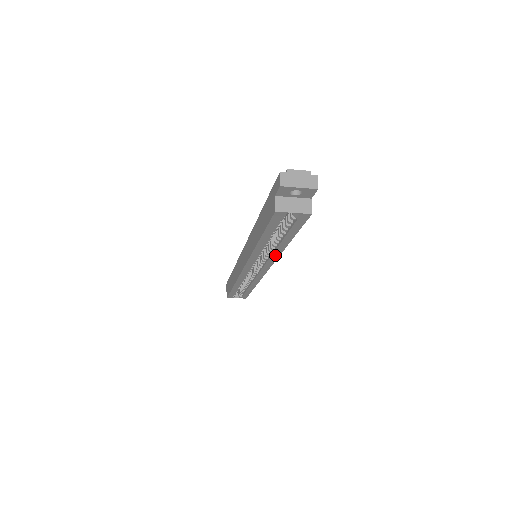
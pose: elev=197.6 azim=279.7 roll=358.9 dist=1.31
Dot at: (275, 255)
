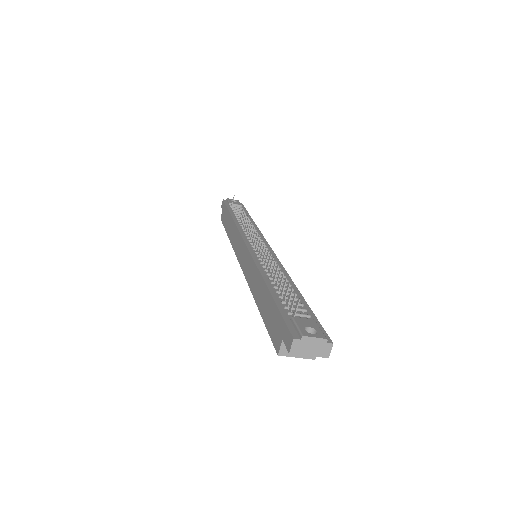
Dot at: occluded
